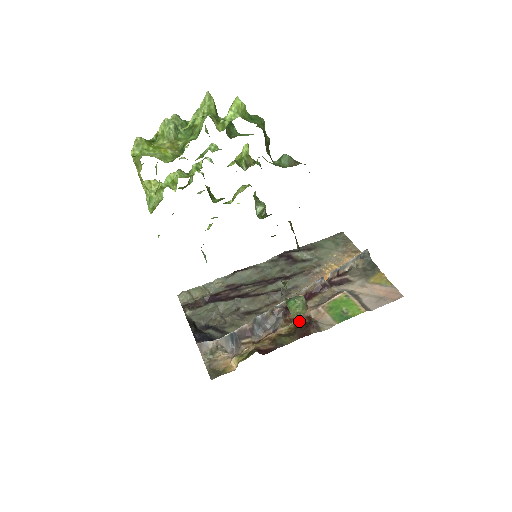
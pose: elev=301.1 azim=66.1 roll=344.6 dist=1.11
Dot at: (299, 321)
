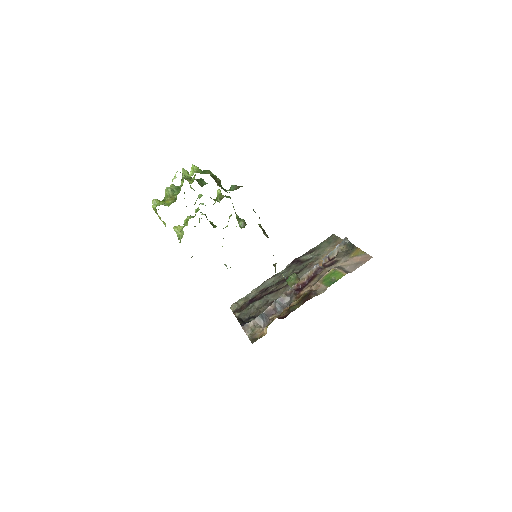
Dot at: (304, 294)
